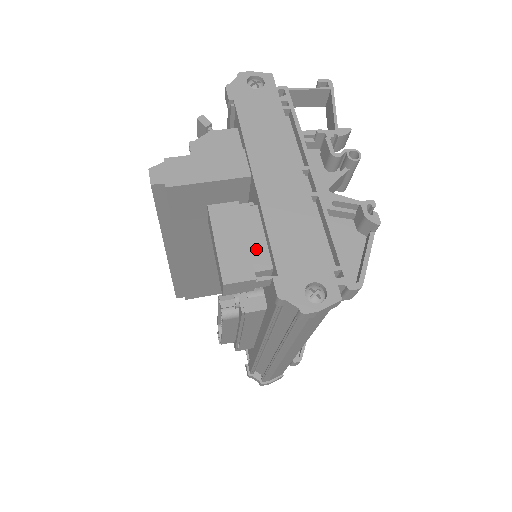
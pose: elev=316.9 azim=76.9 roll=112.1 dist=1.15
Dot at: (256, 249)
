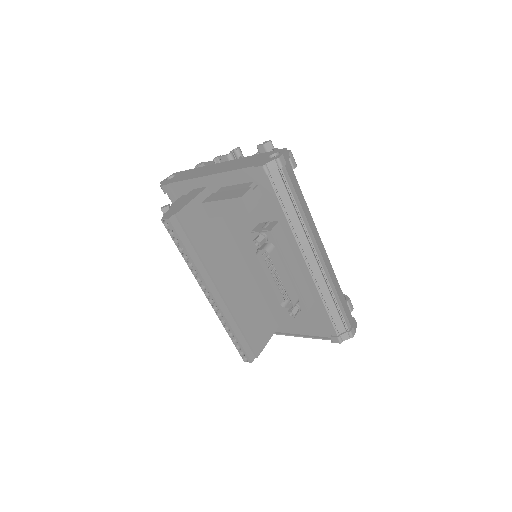
Dot at: (239, 187)
